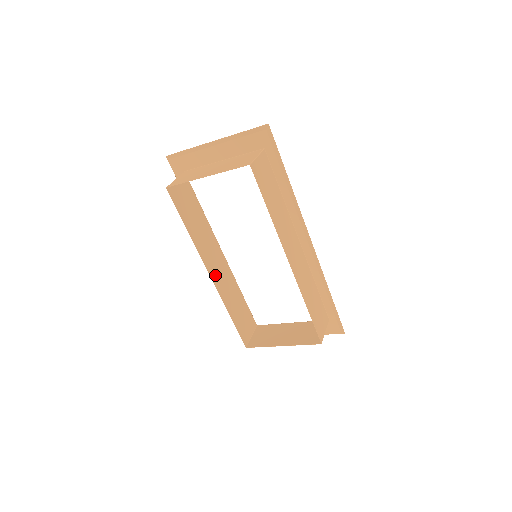
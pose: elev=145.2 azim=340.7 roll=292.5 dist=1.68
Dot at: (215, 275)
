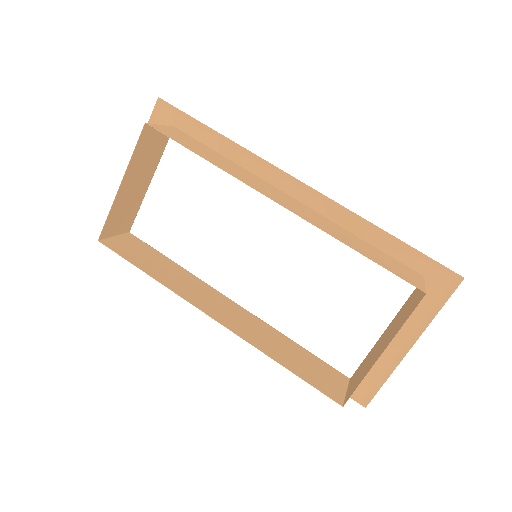
Dot at: (225, 320)
